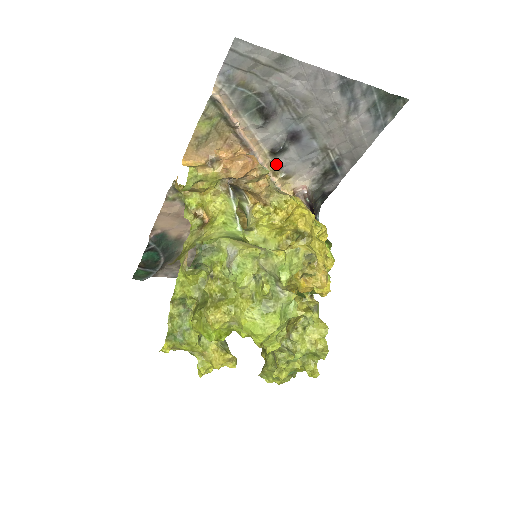
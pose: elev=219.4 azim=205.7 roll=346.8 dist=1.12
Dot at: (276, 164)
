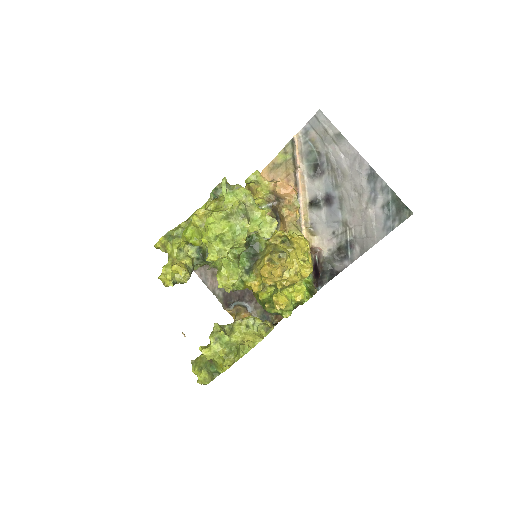
Dot at: (310, 217)
